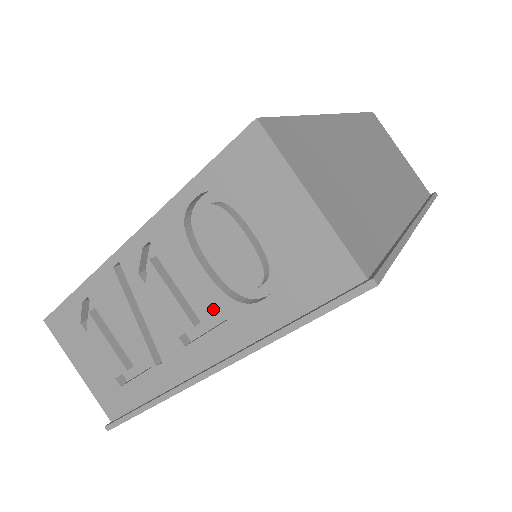
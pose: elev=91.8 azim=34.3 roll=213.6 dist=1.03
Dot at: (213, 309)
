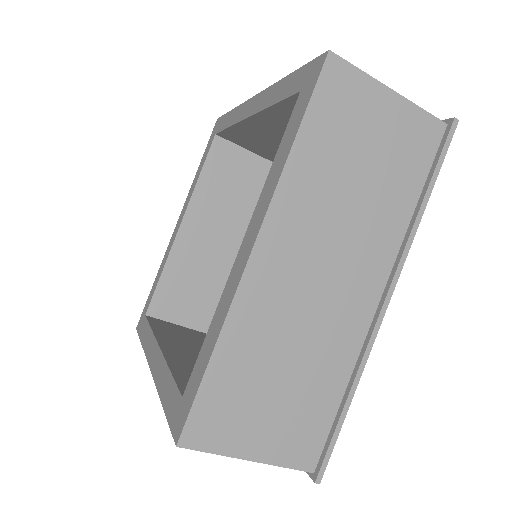
Dot at: occluded
